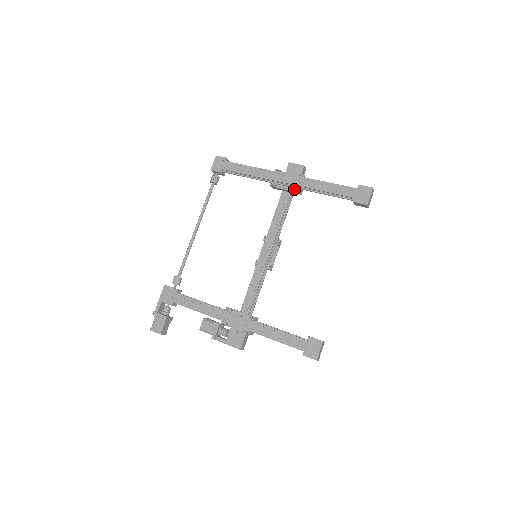
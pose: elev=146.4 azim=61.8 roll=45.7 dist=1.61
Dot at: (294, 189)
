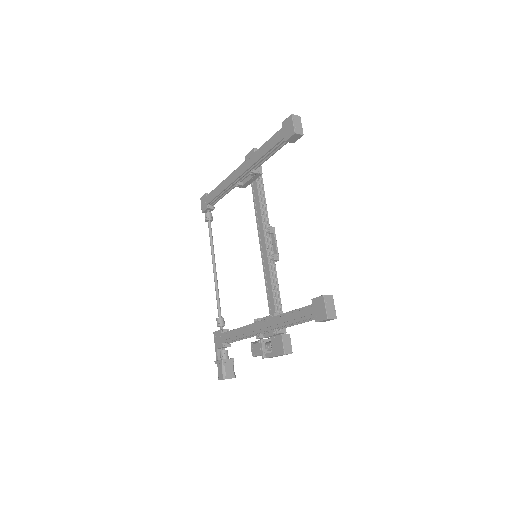
Dot at: (250, 174)
